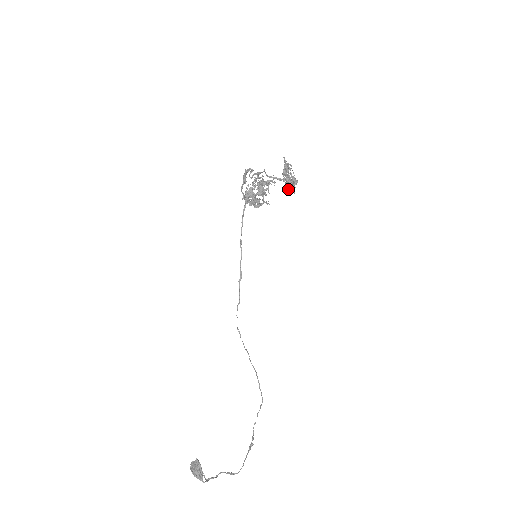
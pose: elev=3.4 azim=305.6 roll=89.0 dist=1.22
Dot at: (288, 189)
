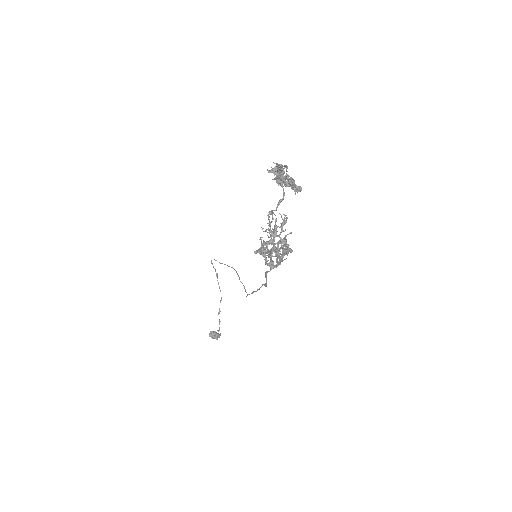
Dot at: (279, 184)
